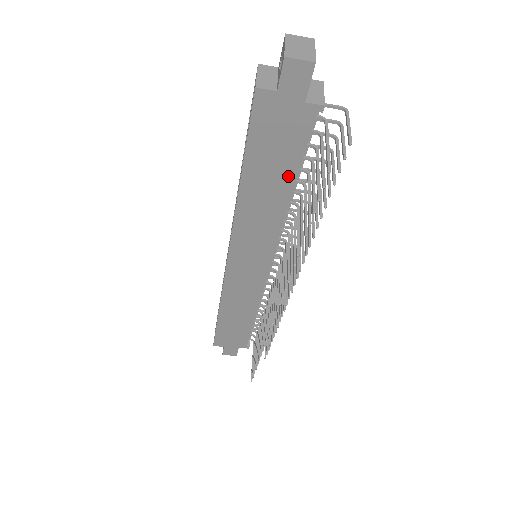
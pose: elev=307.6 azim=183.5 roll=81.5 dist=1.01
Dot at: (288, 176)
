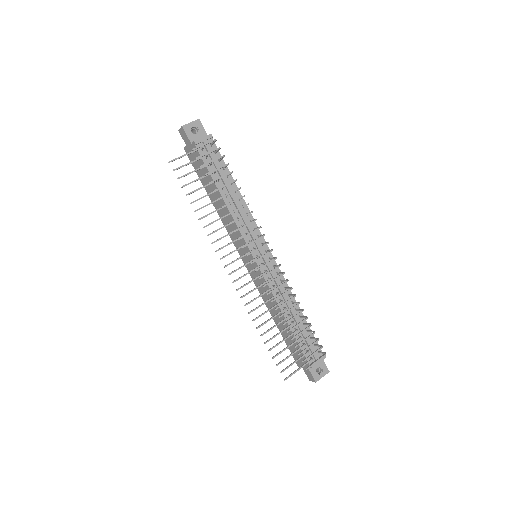
Dot at: (214, 185)
